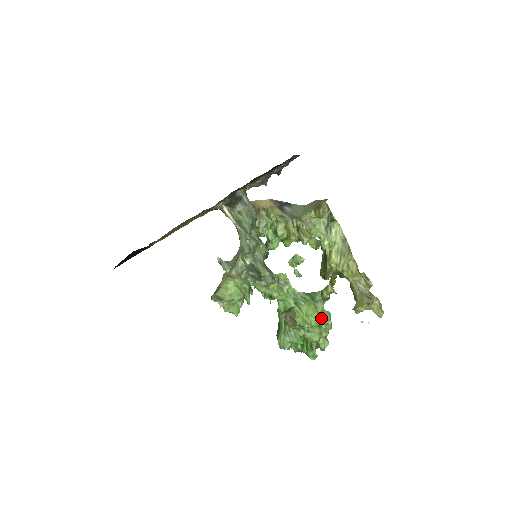
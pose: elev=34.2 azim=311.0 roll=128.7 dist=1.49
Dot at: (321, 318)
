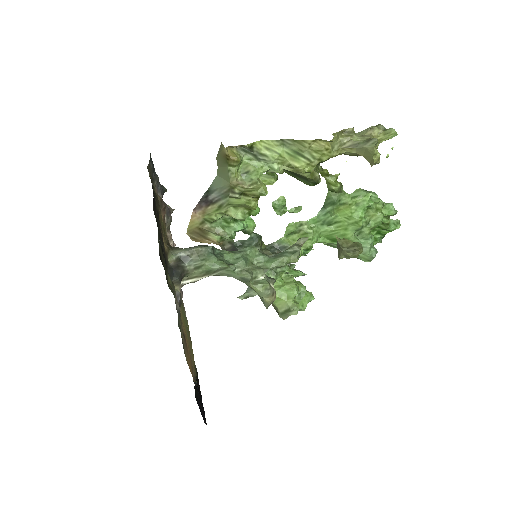
Dot at: (360, 203)
